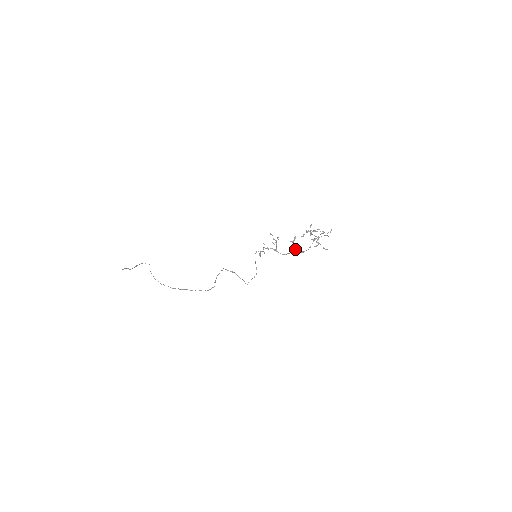
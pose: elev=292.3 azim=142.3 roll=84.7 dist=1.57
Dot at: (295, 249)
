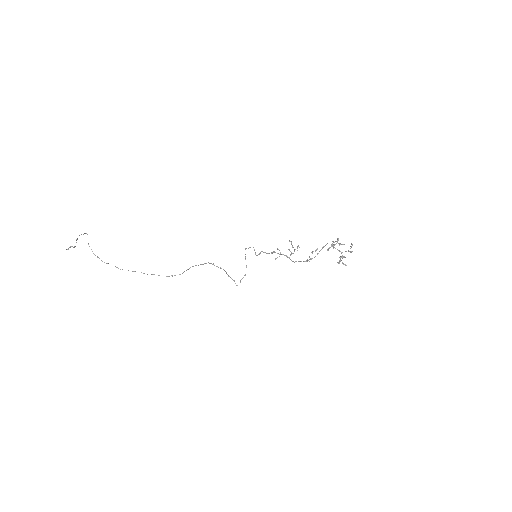
Dot at: occluded
